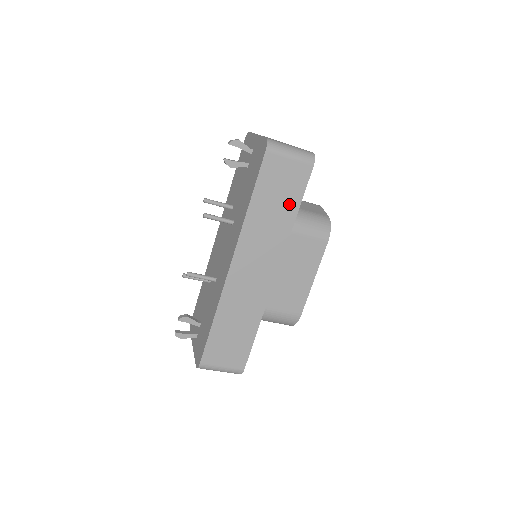
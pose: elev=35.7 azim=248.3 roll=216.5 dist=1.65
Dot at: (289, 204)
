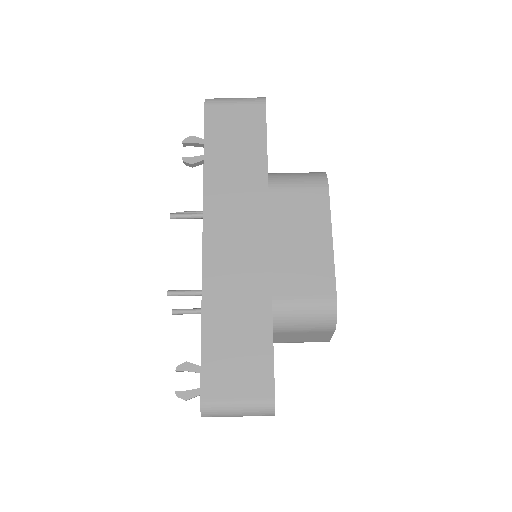
Dot at: (253, 149)
